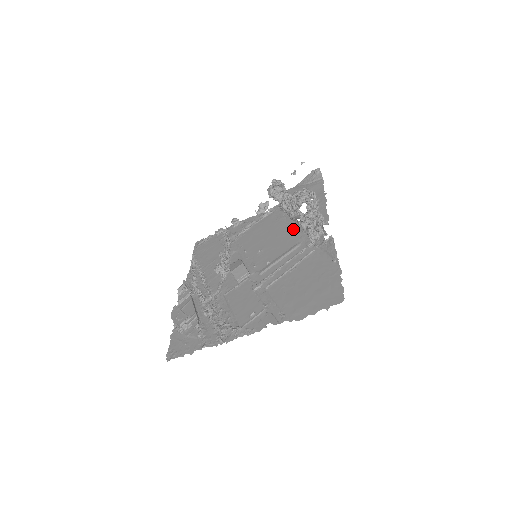
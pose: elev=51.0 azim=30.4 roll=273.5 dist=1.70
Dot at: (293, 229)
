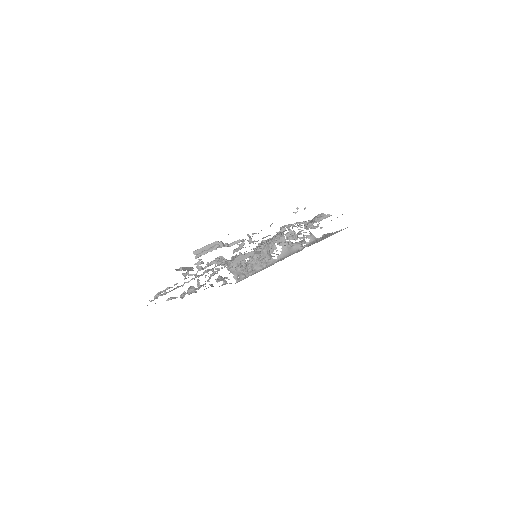
Dot at: occluded
